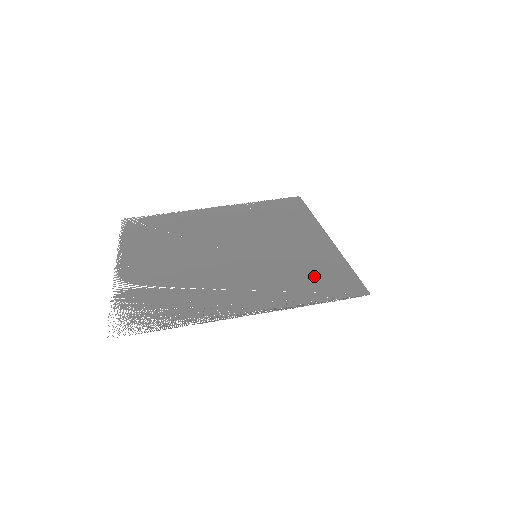
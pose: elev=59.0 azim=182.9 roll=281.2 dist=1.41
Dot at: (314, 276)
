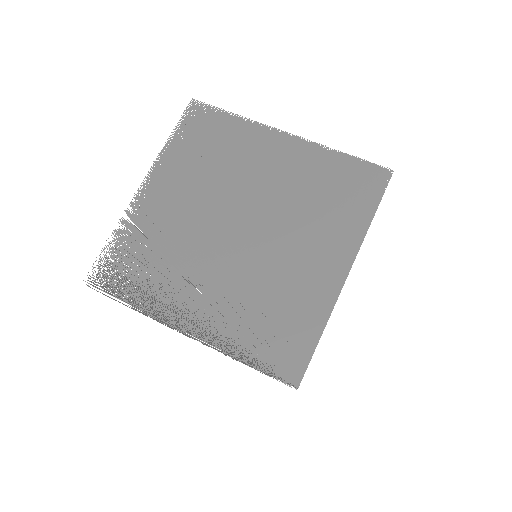
Dot at: (276, 326)
